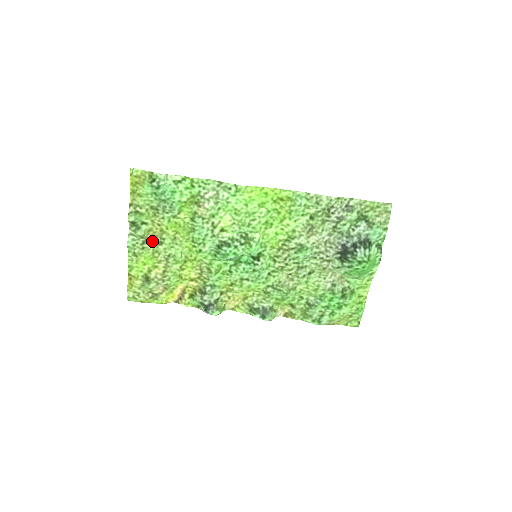
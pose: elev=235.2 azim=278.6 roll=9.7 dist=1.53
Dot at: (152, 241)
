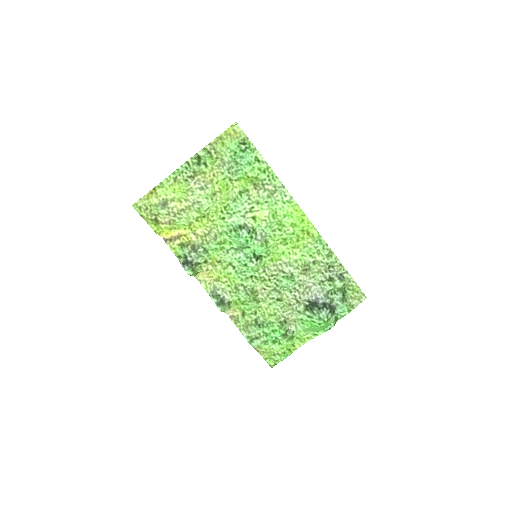
Dot at: (197, 181)
